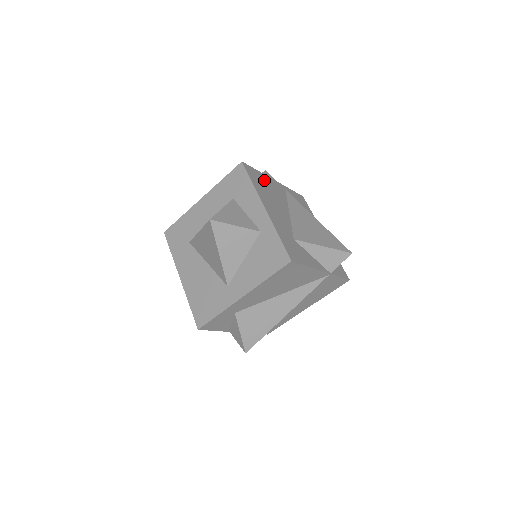
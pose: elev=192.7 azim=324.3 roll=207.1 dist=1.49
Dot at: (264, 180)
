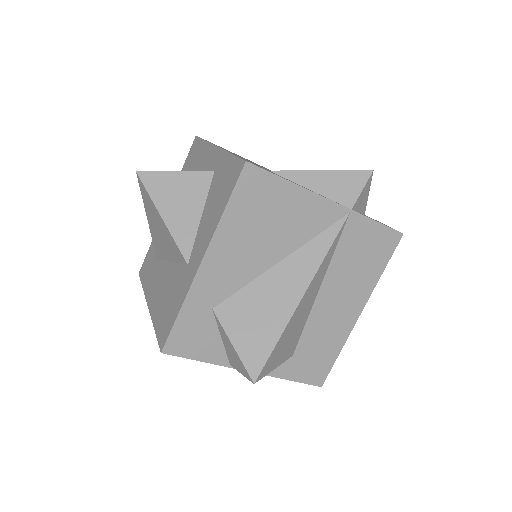
Dot at: occluded
